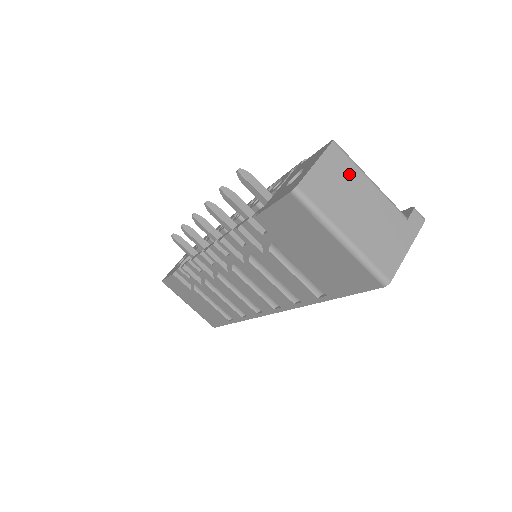
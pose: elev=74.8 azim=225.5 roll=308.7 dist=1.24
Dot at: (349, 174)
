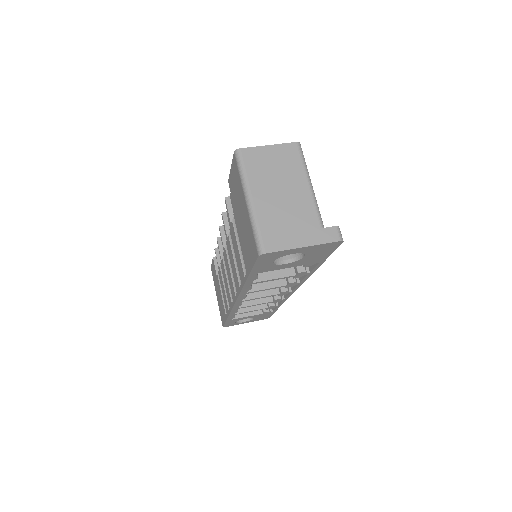
Dot at: (292, 168)
